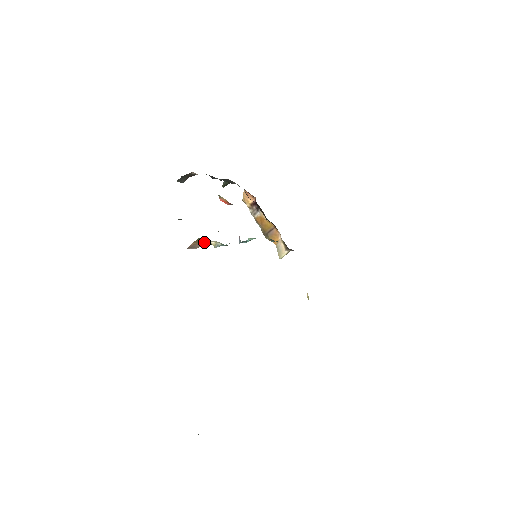
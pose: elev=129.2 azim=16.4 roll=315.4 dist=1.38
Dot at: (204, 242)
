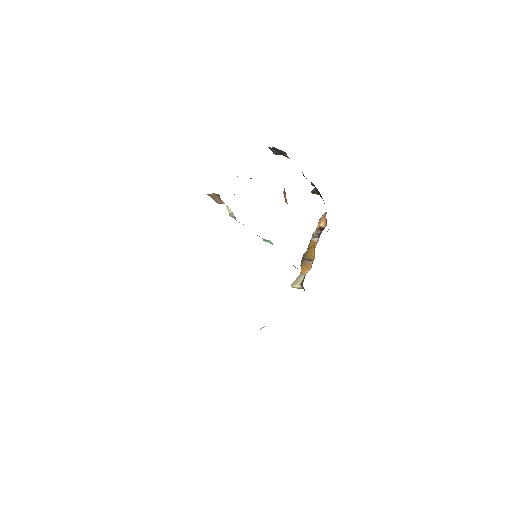
Dot at: occluded
